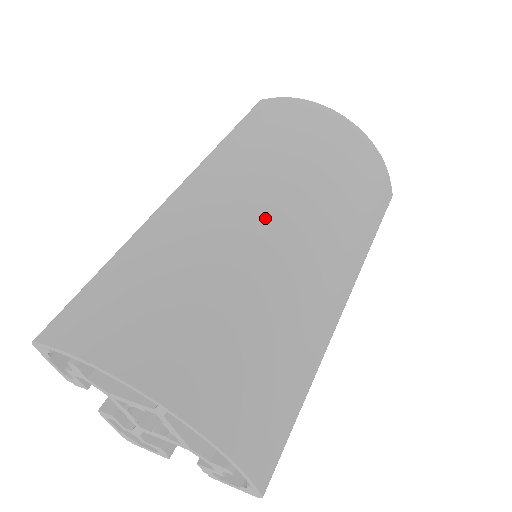
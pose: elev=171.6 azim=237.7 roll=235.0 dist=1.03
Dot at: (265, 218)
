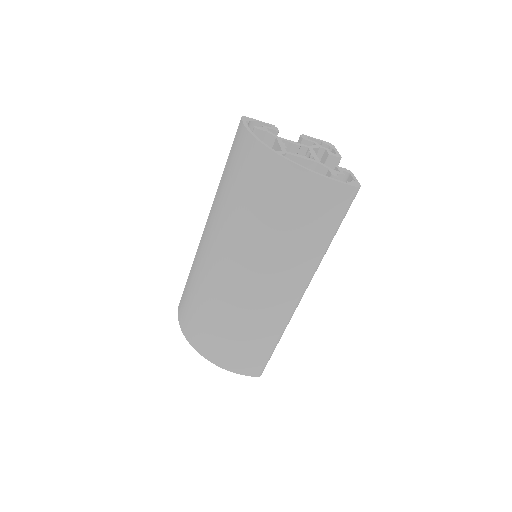
Dot at: (222, 266)
